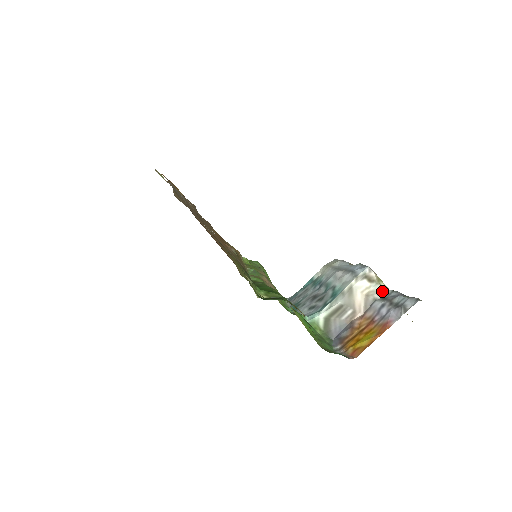
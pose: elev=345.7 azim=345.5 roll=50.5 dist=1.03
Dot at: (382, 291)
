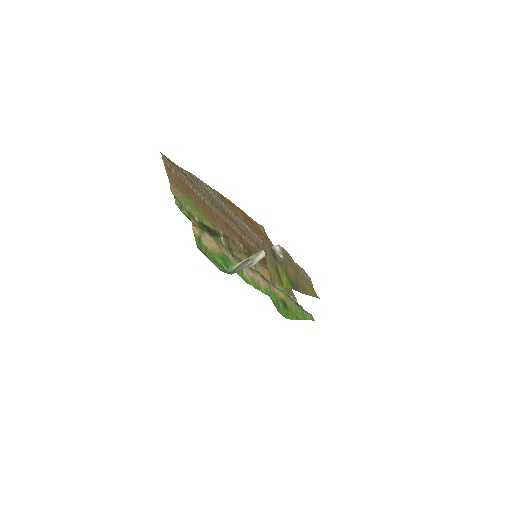
Dot at: occluded
